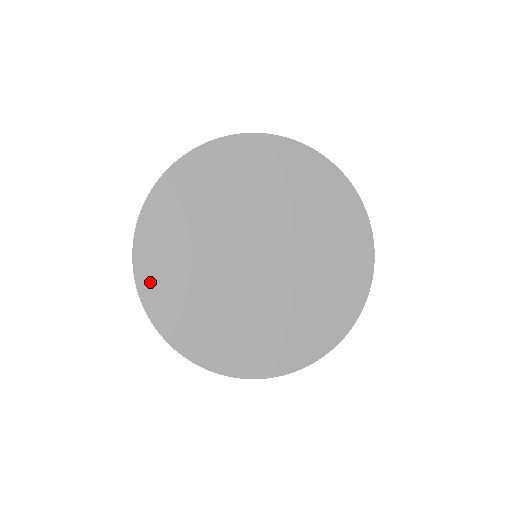
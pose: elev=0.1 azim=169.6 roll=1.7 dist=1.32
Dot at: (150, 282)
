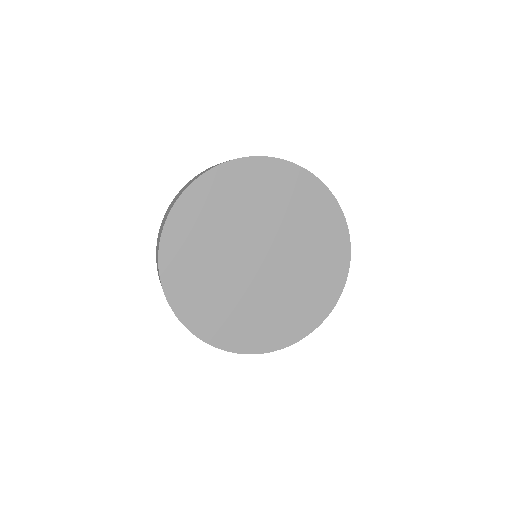
Dot at: (173, 238)
